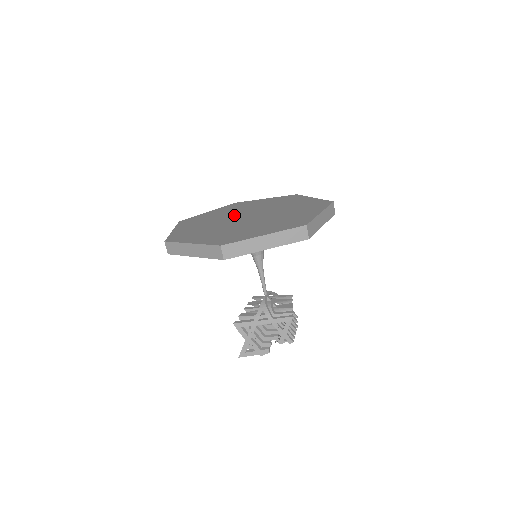
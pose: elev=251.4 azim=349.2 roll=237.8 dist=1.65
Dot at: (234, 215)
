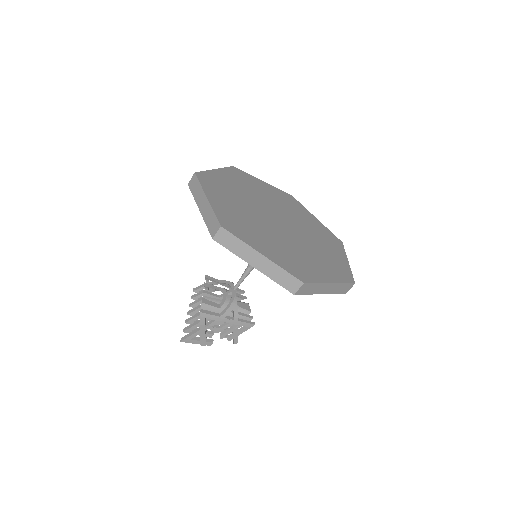
Dot at: (260, 205)
